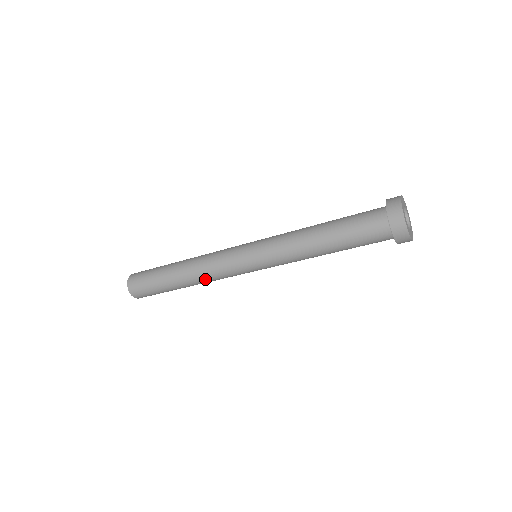
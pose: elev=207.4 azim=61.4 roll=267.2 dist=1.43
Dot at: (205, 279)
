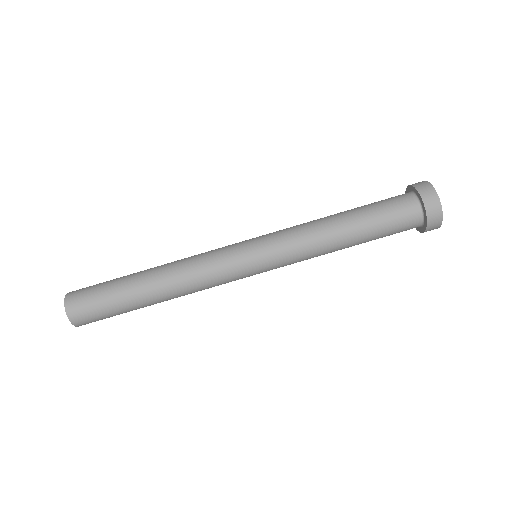
Dot at: (182, 263)
